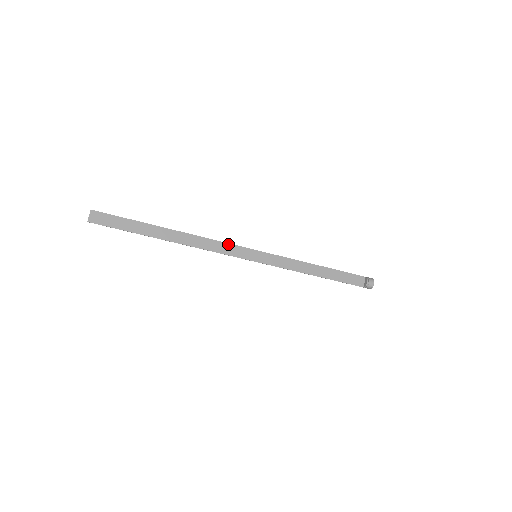
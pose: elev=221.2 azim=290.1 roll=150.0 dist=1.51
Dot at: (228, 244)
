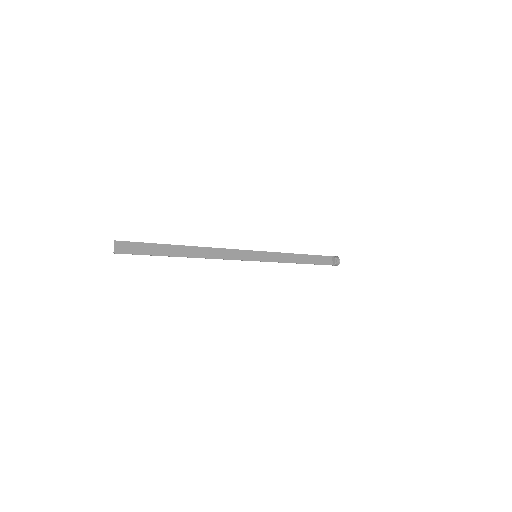
Dot at: (234, 250)
